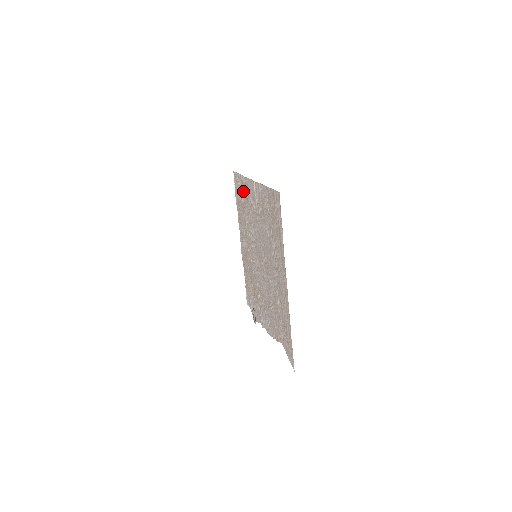
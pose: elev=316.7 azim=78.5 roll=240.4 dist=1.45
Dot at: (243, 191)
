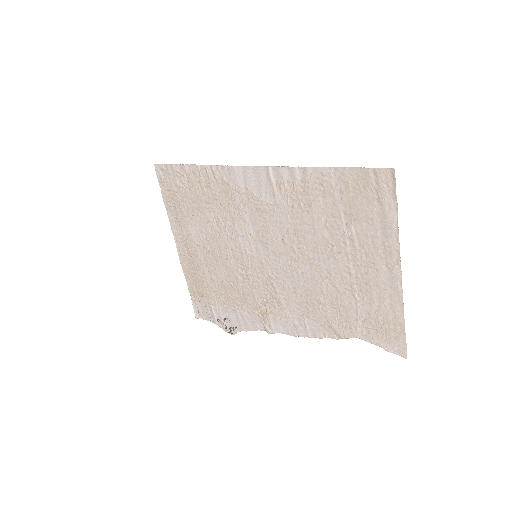
Dot at: (206, 184)
